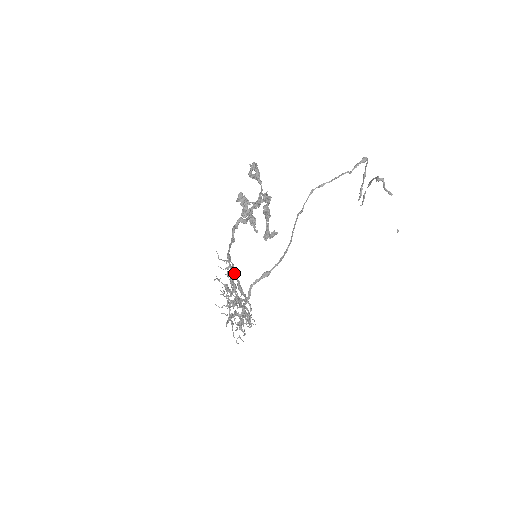
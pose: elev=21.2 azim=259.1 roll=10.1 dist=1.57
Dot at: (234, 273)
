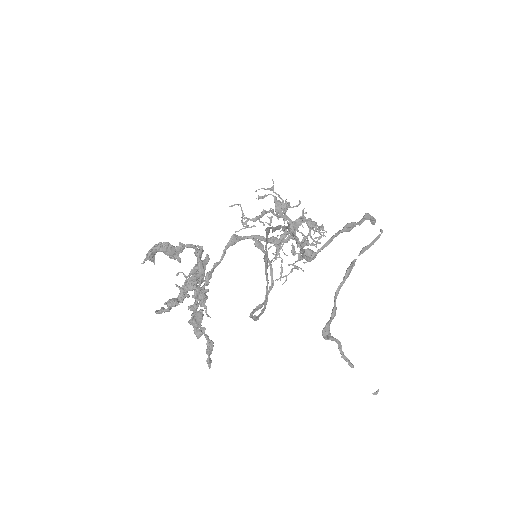
Dot at: (256, 237)
